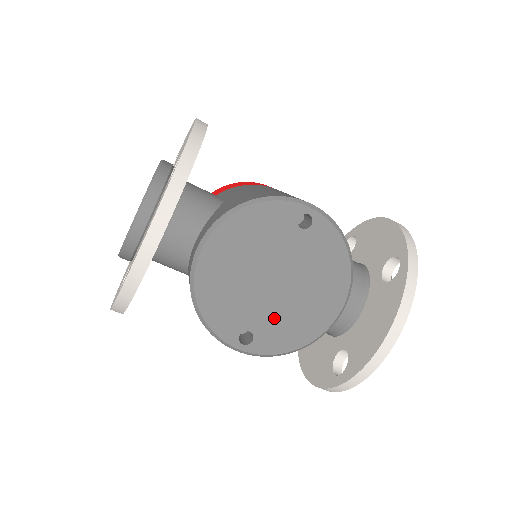
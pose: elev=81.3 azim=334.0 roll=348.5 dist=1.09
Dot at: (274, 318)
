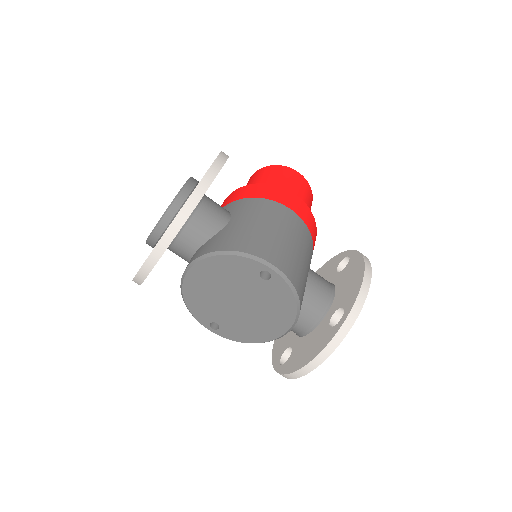
Dot at: (235, 322)
